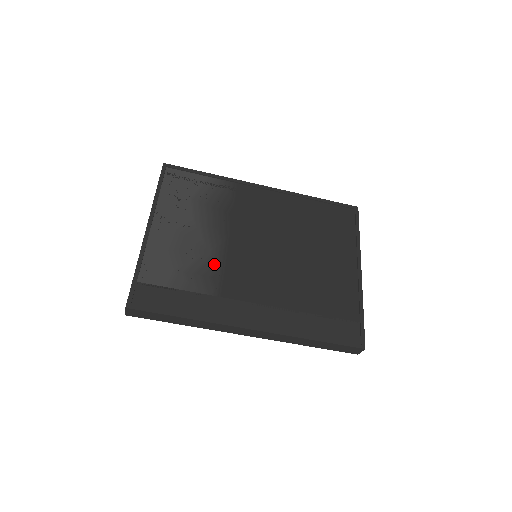
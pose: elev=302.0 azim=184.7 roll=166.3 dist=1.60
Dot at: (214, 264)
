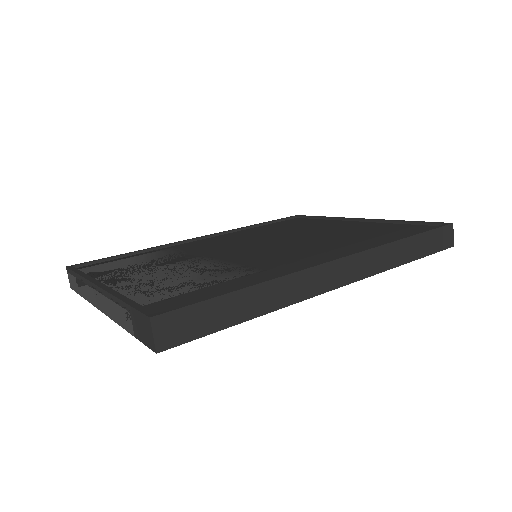
Dot at: (220, 267)
